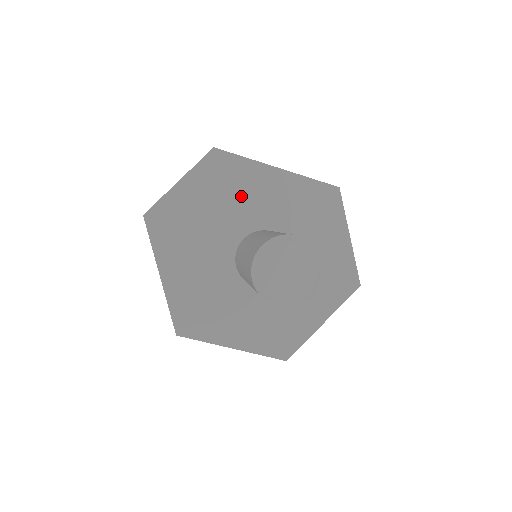
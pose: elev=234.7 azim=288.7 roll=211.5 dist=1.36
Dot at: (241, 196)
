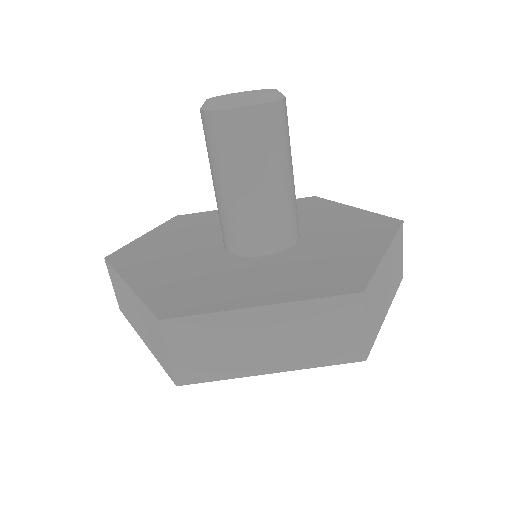
Dot at: (214, 224)
